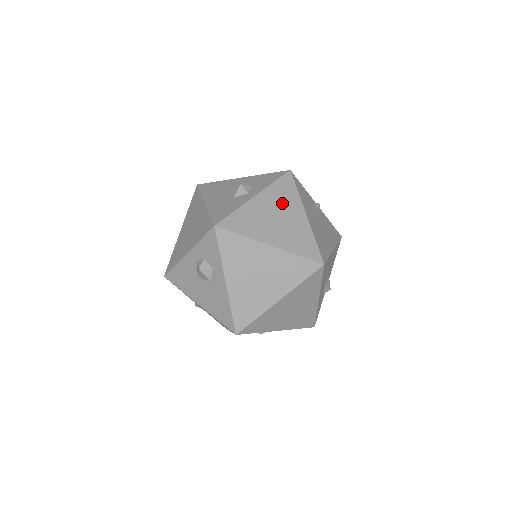
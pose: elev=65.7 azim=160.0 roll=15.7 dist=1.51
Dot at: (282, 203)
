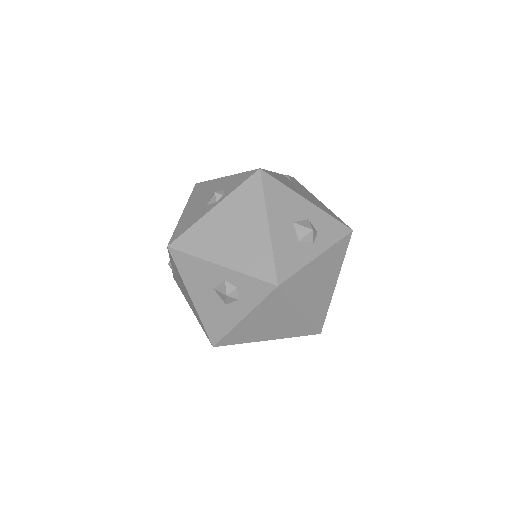
Dot at: (330, 268)
